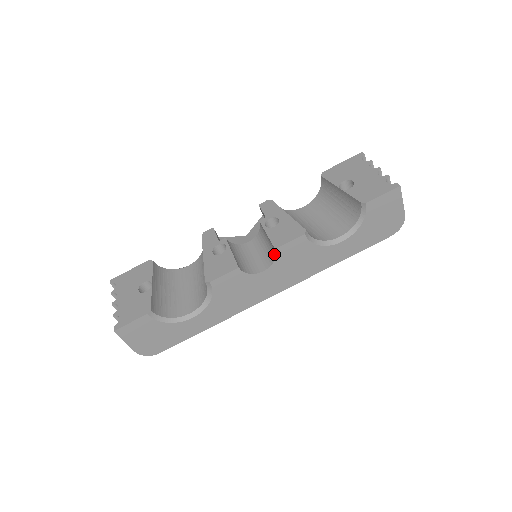
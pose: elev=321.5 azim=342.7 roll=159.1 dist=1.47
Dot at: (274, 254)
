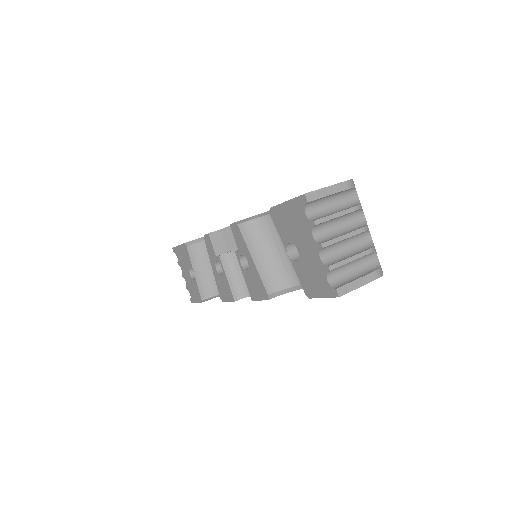
Dot at: occluded
